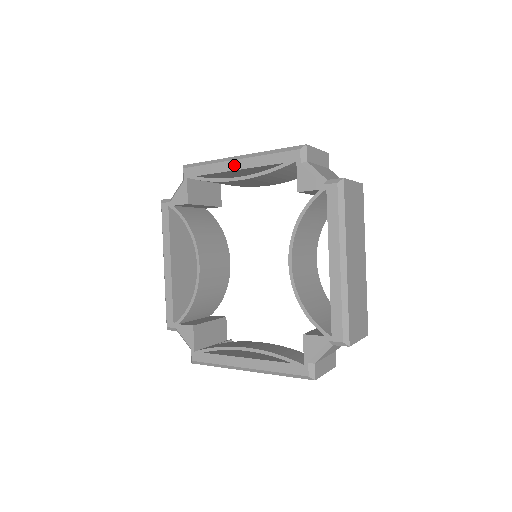
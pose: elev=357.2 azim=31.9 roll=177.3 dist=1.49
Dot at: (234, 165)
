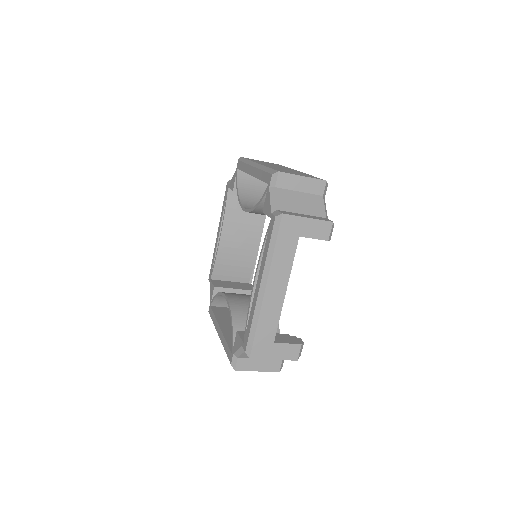
Dot at: (218, 236)
